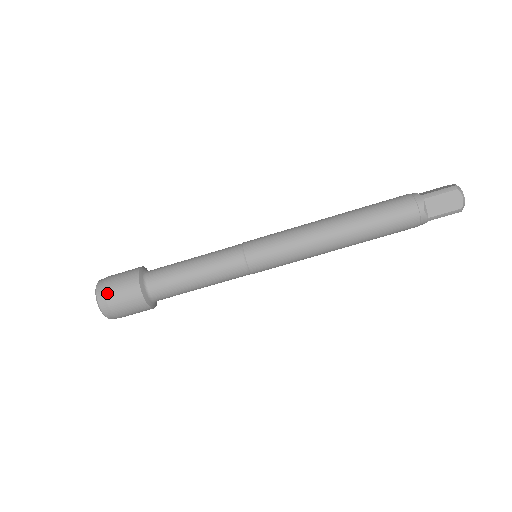
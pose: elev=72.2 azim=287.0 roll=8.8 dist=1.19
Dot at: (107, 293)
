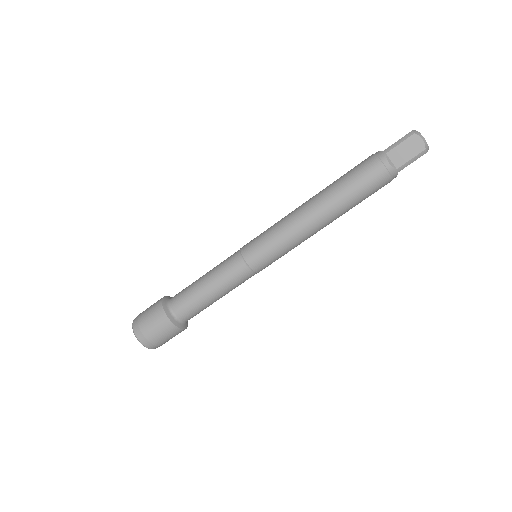
Dot at: (141, 327)
